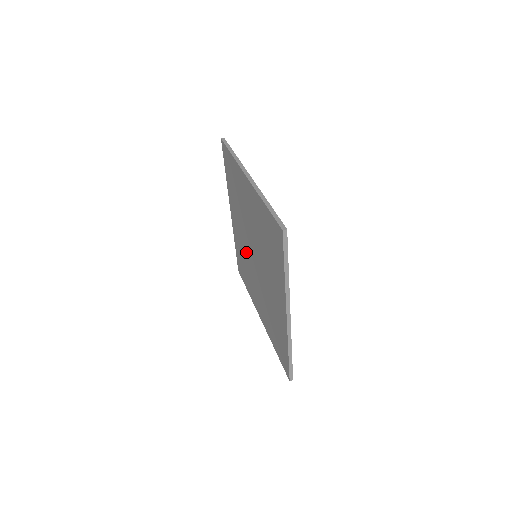
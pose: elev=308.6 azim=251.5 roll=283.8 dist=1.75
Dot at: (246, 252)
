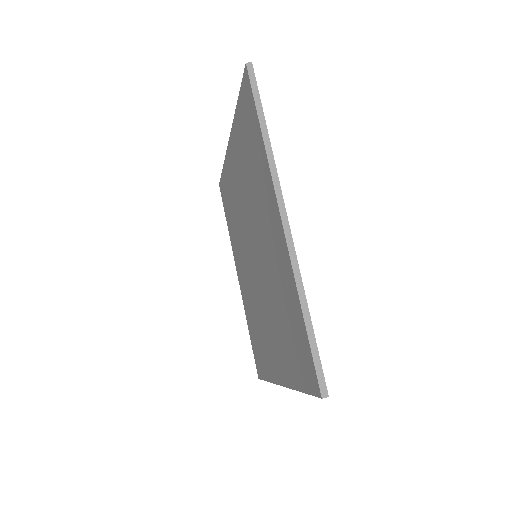
Dot at: (241, 220)
